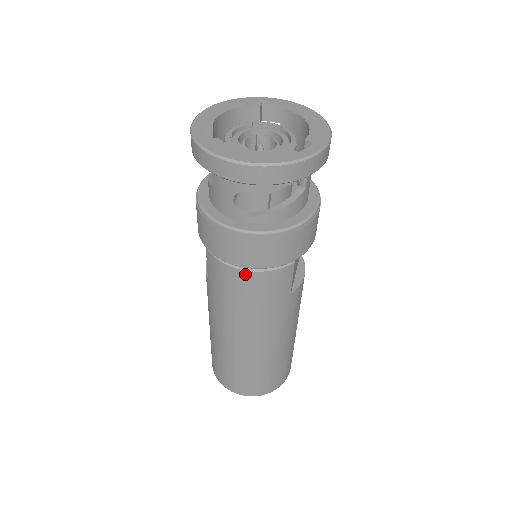
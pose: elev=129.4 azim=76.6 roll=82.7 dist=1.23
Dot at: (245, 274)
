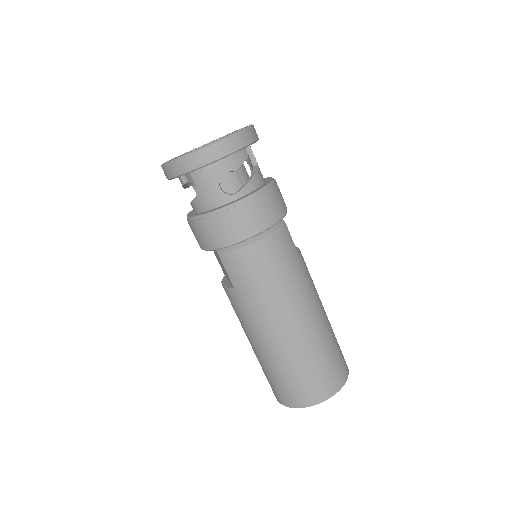
Dot at: (259, 244)
